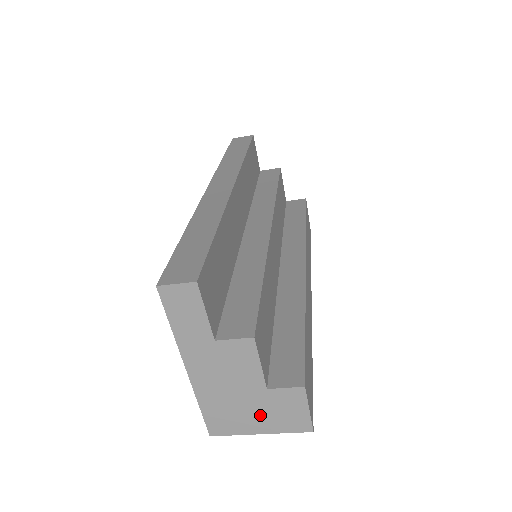
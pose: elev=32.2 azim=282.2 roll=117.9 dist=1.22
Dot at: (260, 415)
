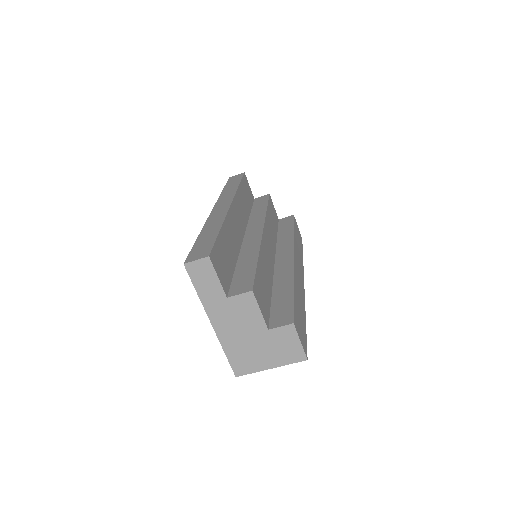
Dot at: (268, 352)
